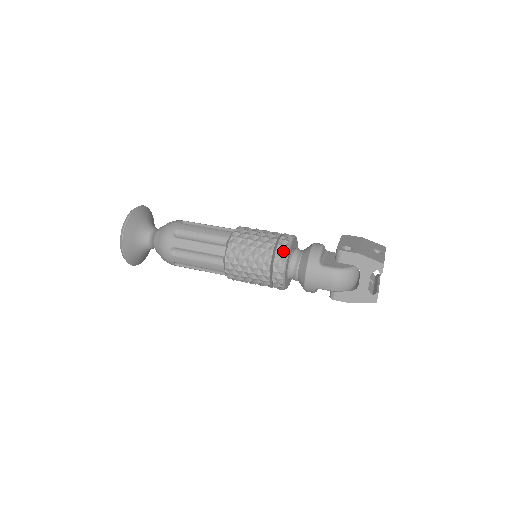
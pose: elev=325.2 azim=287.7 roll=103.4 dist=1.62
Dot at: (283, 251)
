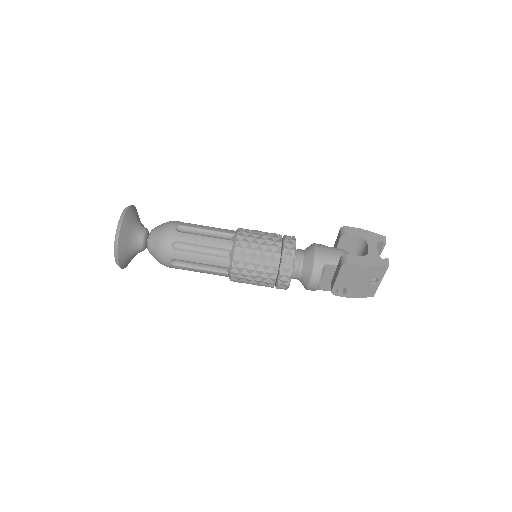
Dot at: occluded
